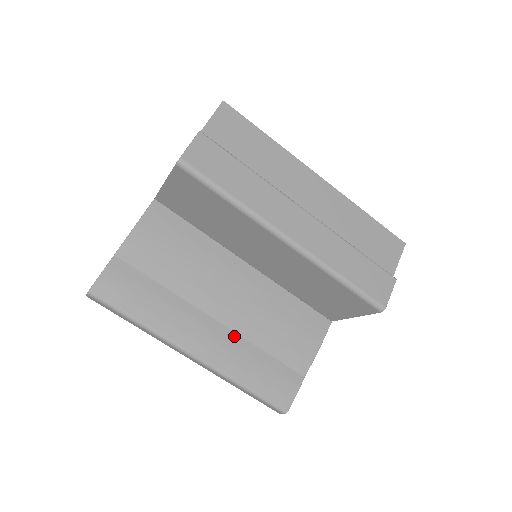
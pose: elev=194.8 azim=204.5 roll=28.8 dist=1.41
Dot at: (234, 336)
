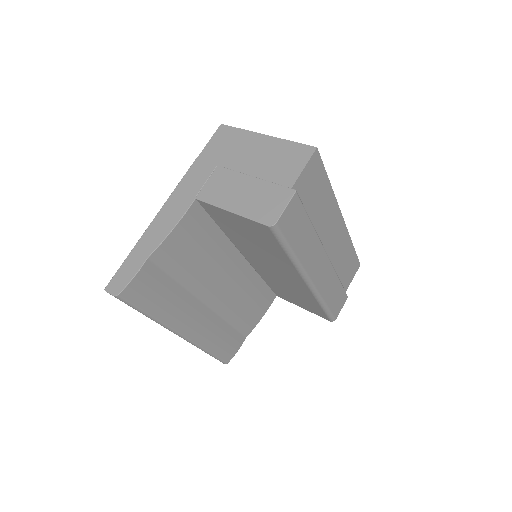
Dot at: (215, 317)
